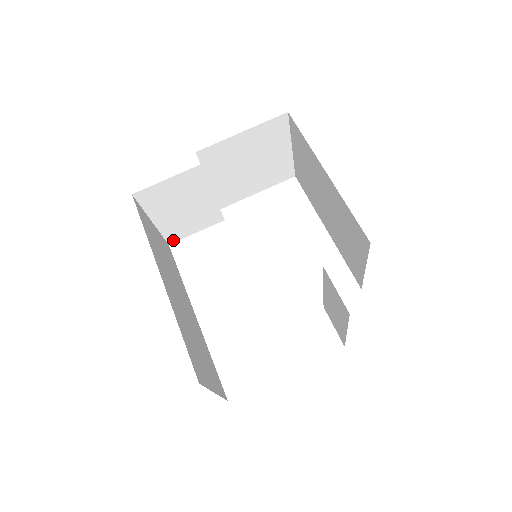
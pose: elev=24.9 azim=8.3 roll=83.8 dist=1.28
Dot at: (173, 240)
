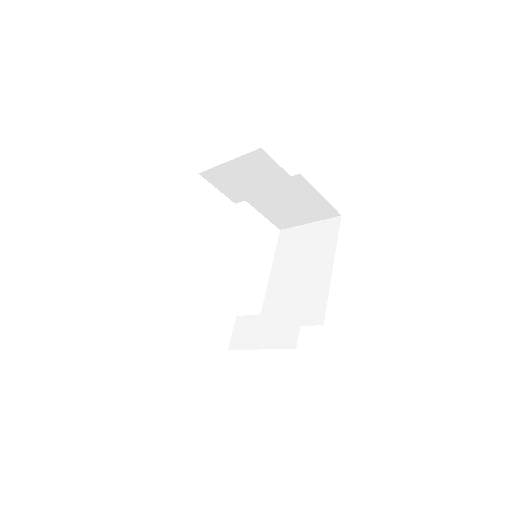
Dot at: (205, 175)
